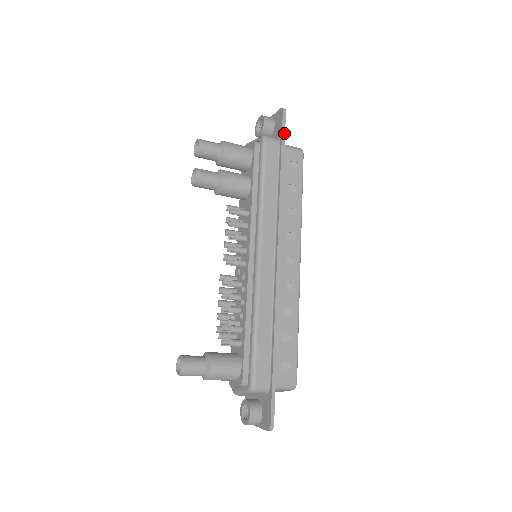
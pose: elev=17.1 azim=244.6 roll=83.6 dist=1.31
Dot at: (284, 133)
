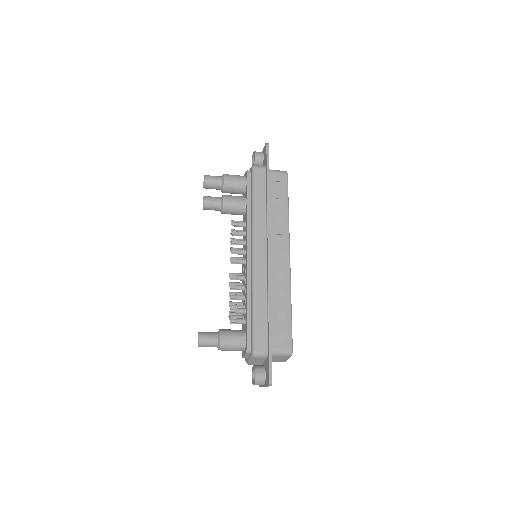
Dot at: (268, 161)
